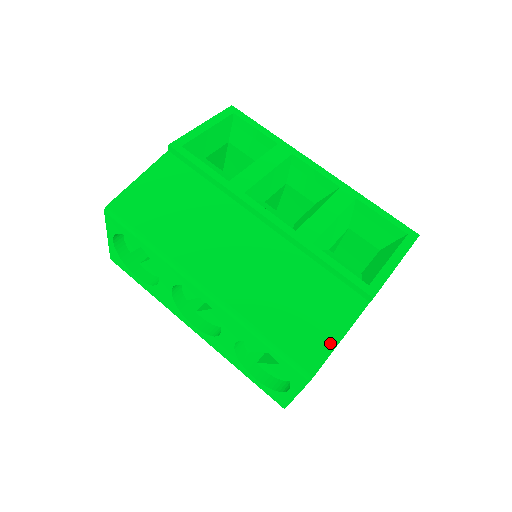
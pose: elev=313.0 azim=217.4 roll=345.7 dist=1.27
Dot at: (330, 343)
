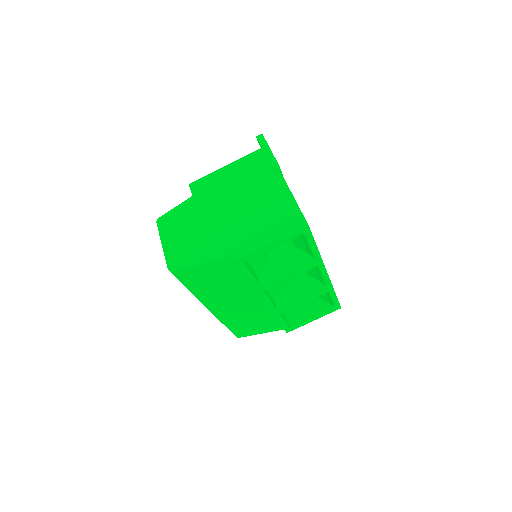
Dot at: (255, 334)
